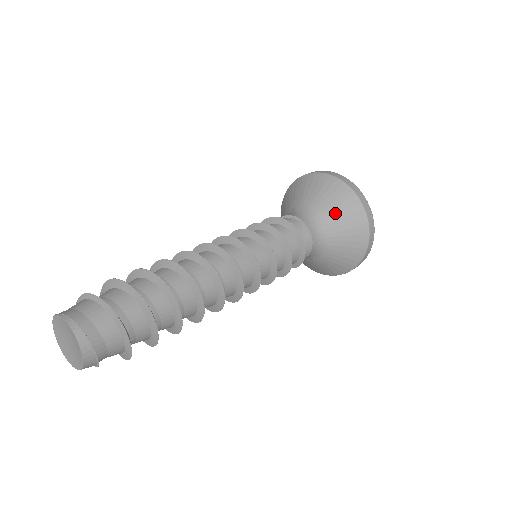
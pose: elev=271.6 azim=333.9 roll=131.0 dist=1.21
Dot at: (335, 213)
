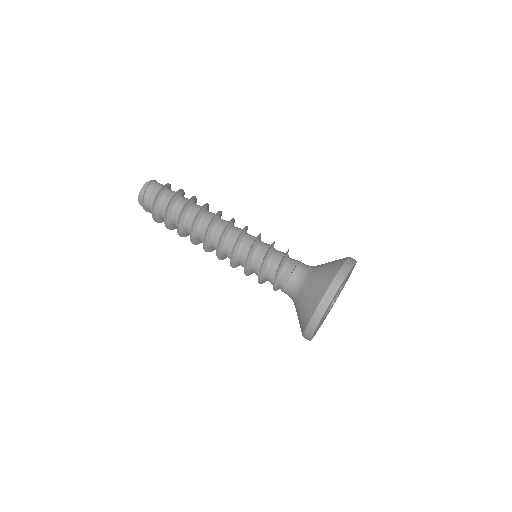
Dot at: (322, 269)
